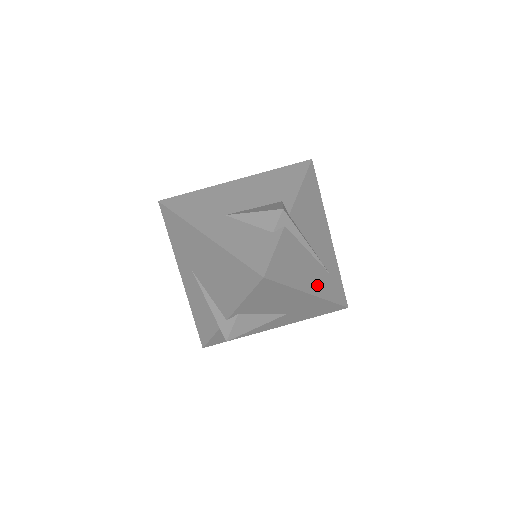
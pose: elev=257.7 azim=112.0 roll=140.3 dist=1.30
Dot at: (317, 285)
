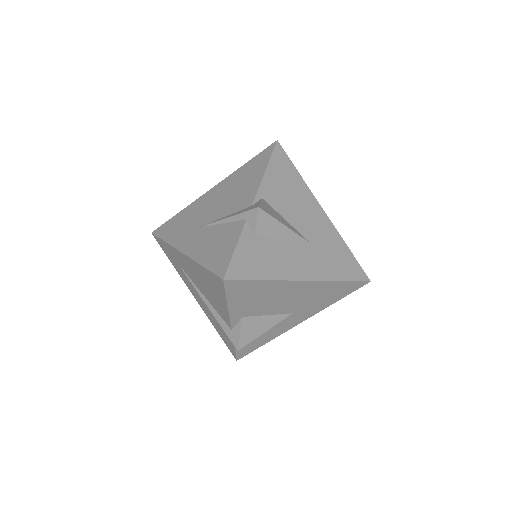
Dot at: occluded
